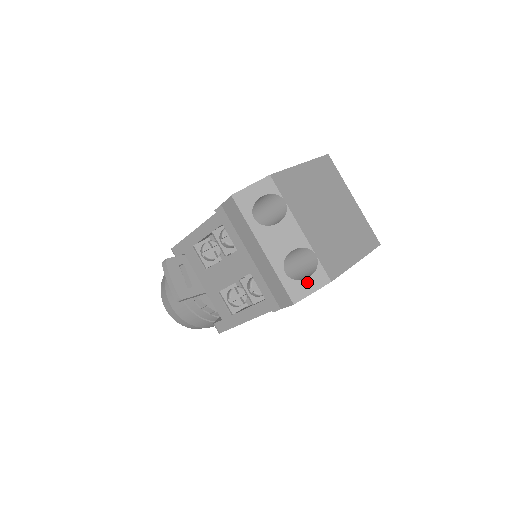
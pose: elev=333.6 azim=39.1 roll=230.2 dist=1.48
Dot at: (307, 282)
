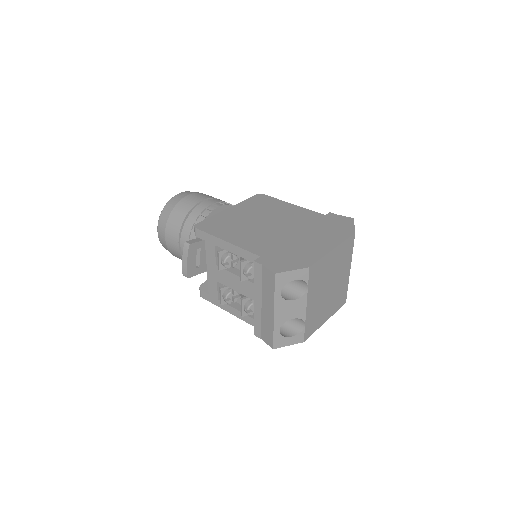
Dot at: (289, 339)
